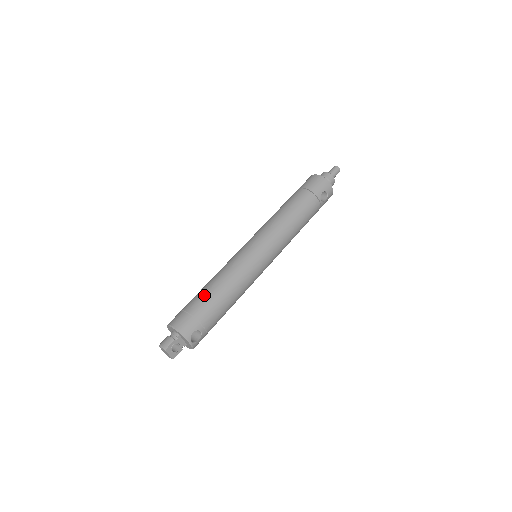
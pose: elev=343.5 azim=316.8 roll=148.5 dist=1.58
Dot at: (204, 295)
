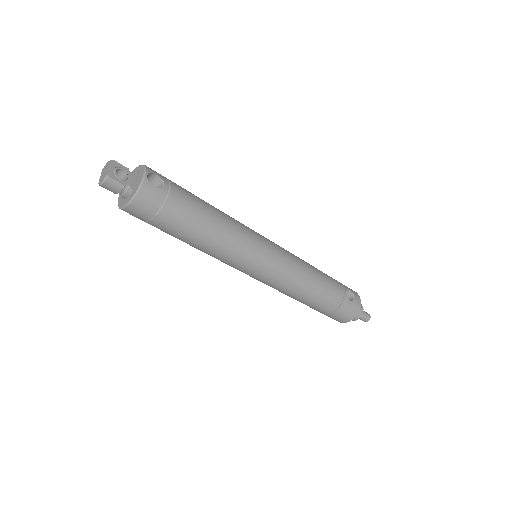
Dot at: occluded
